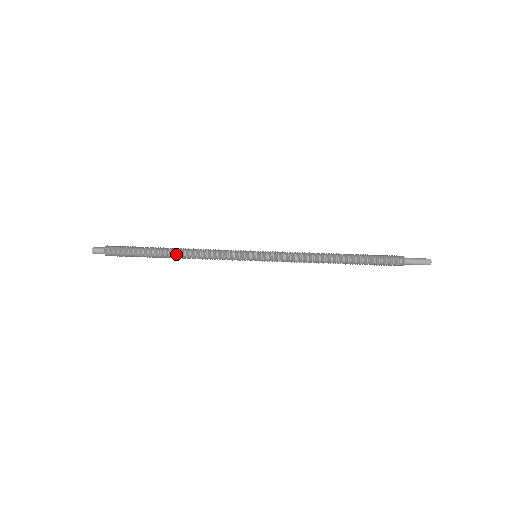
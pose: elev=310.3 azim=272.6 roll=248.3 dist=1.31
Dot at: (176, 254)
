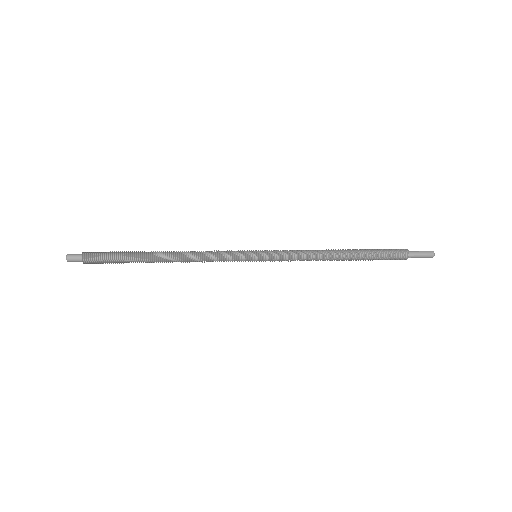
Dot at: (167, 259)
